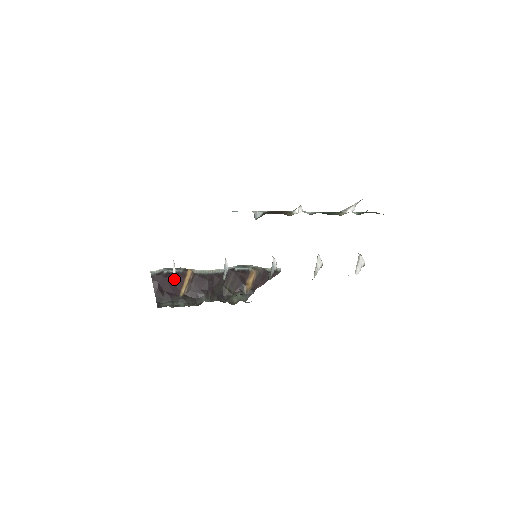
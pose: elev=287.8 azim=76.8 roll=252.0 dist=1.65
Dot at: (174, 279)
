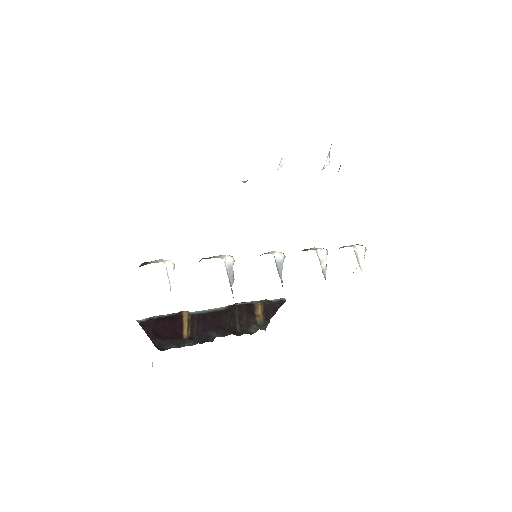
Dot at: (169, 322)
